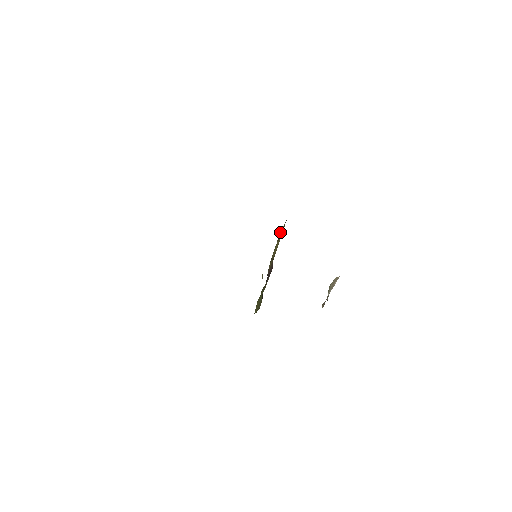
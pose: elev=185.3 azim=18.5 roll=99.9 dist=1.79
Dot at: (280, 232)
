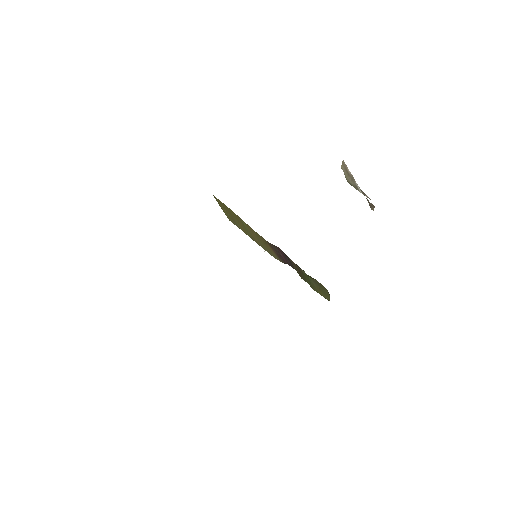
Dot at: occluded
